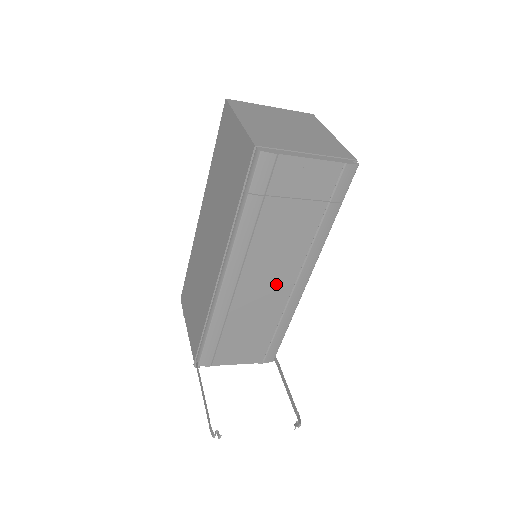
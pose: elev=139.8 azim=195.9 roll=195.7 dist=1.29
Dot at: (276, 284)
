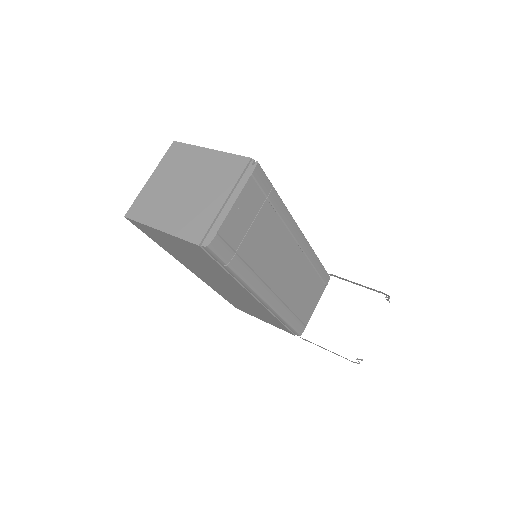
Dot at: (290, 260)
